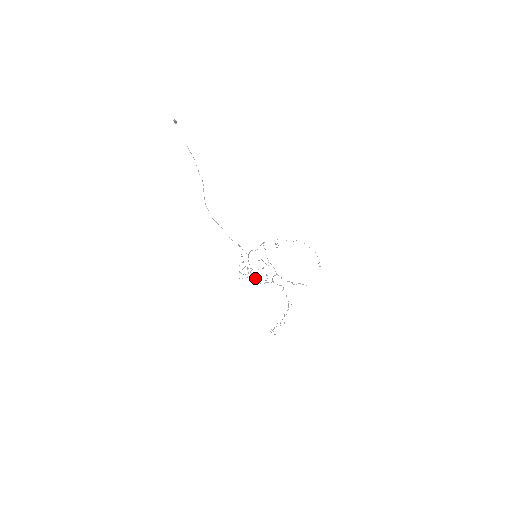
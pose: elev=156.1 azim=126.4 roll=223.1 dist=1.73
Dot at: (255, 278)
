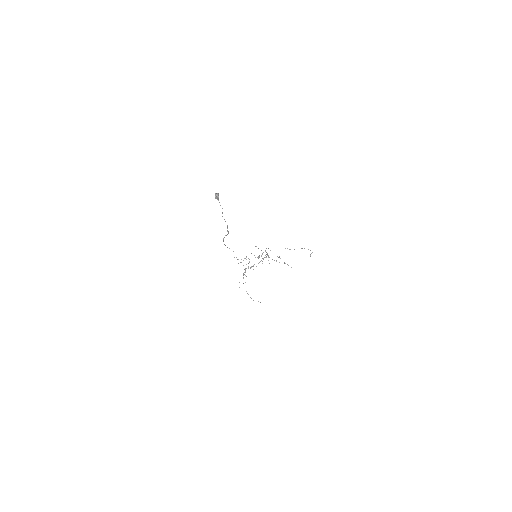
Dot at: occluded
